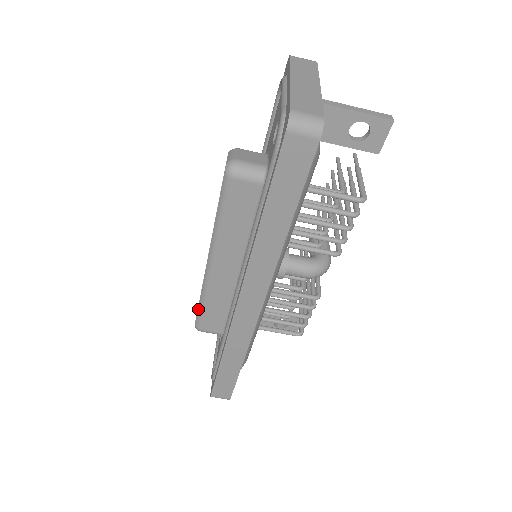
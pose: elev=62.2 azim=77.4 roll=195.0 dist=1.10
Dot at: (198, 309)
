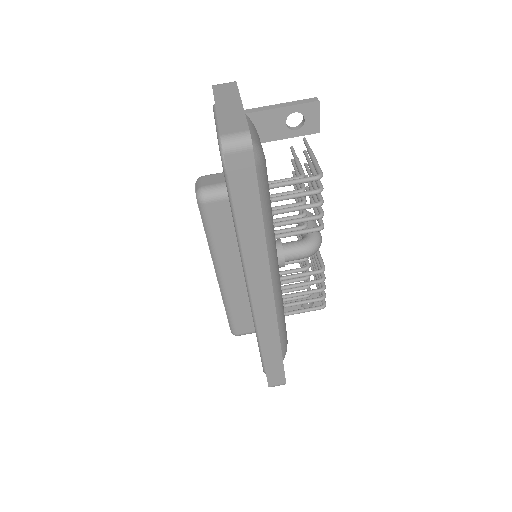
Dot at: (227, 318)
